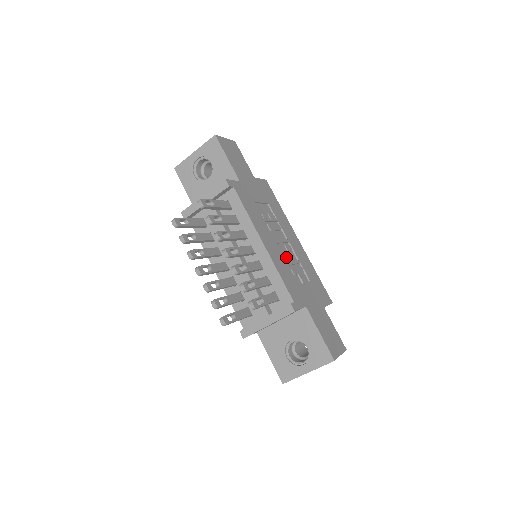
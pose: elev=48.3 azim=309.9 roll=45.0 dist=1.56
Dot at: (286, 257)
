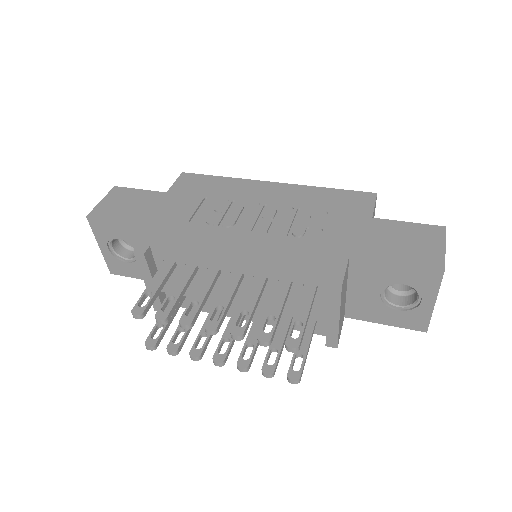
Dot at: (276, 228)
